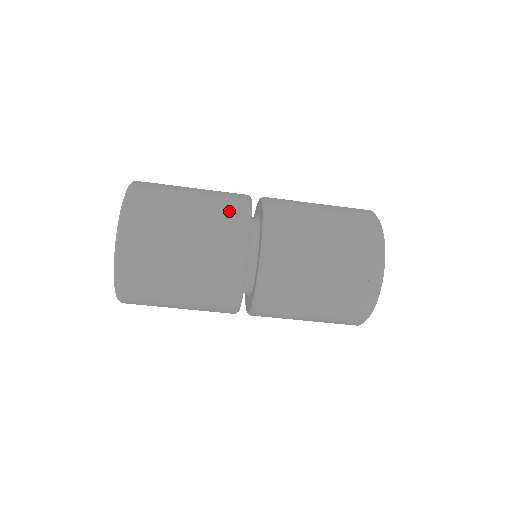
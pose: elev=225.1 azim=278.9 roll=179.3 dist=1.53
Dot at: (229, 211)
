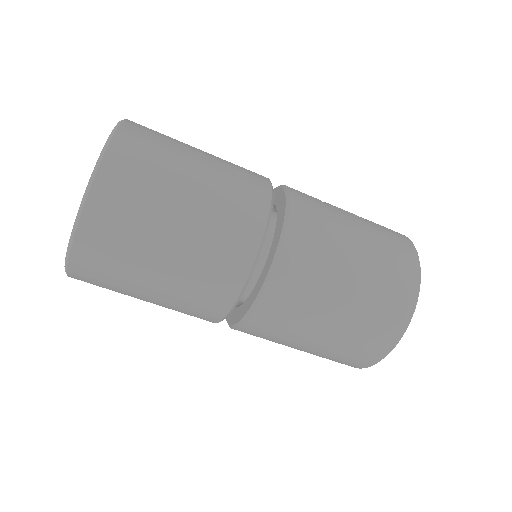
Dot at: (247, 187)
